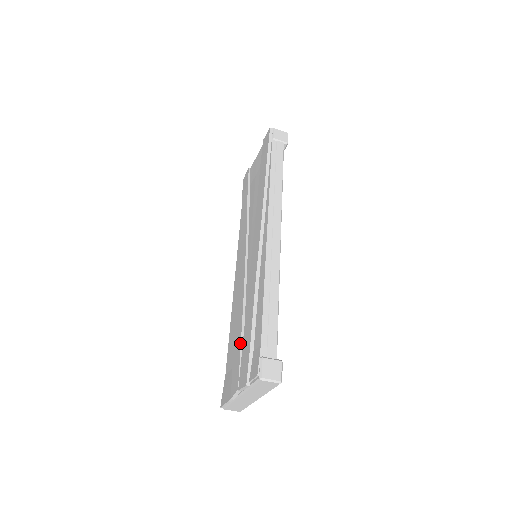
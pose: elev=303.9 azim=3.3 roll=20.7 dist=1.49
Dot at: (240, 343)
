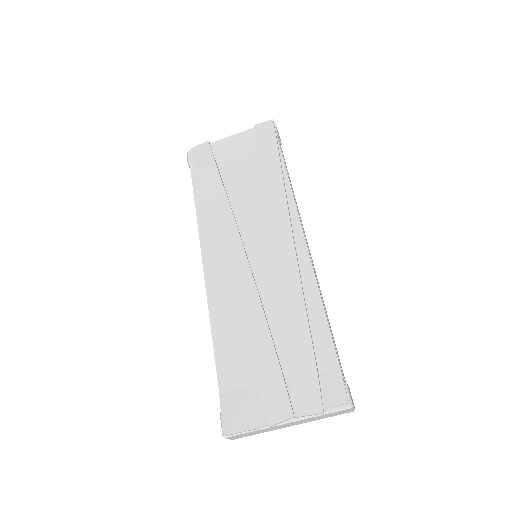
Dot at: (277, 359)
